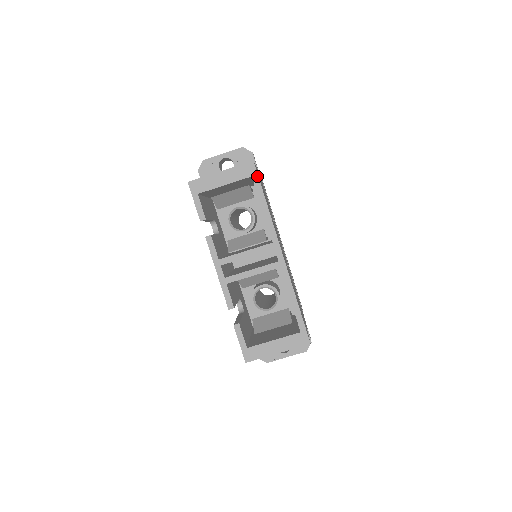
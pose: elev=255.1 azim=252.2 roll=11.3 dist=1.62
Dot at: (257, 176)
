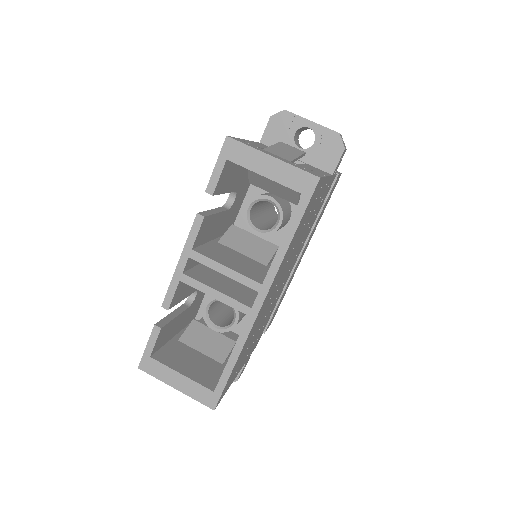
Dot at: (309, 199)
